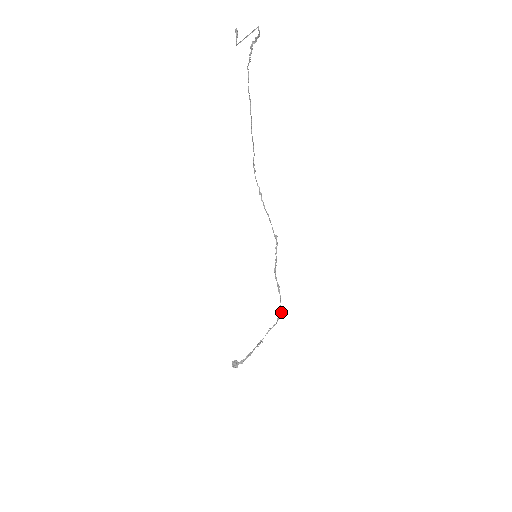
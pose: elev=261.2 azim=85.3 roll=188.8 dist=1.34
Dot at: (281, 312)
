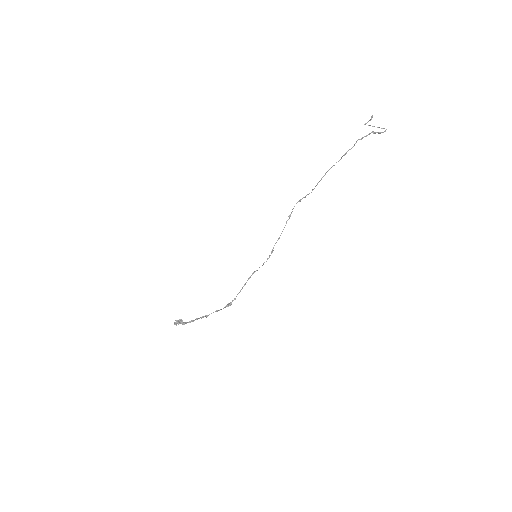
Dot at: (231, 303)
